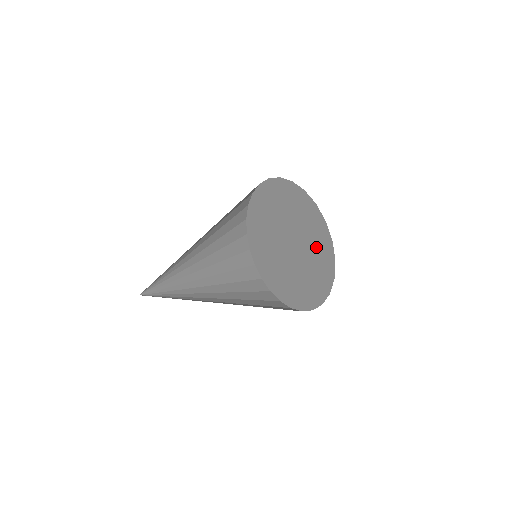
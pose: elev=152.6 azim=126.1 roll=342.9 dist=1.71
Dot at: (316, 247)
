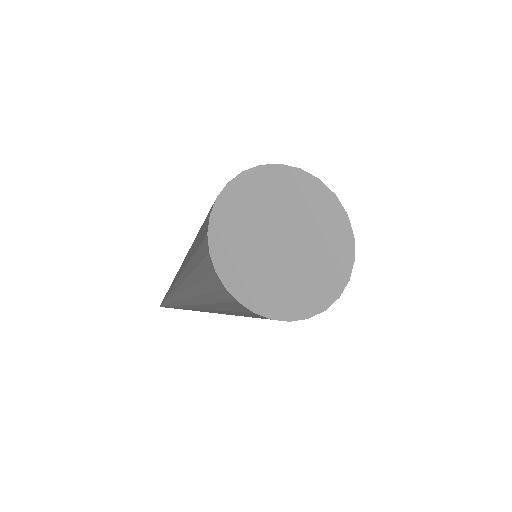
Dot at: (324, 230)
